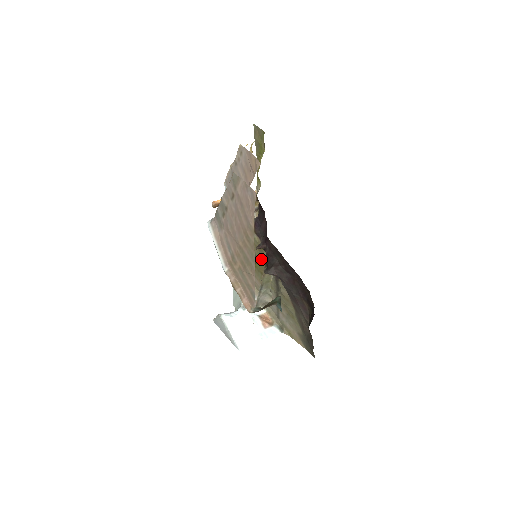
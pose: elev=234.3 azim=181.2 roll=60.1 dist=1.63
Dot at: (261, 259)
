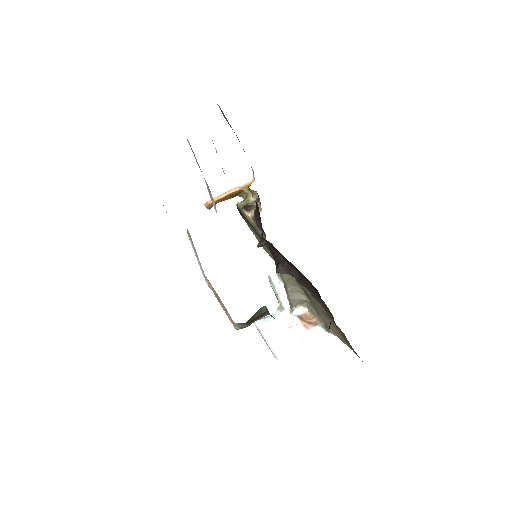
Dot at: occluded
